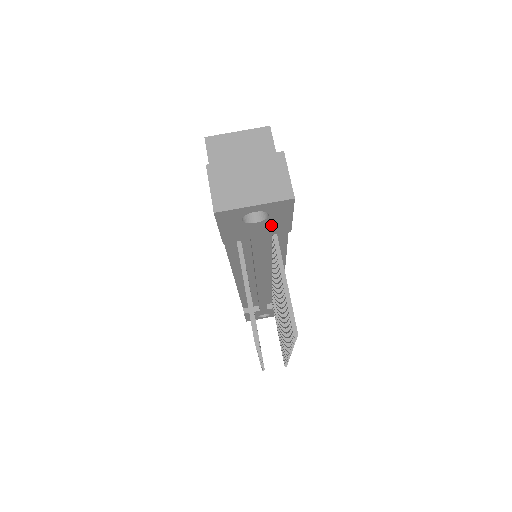
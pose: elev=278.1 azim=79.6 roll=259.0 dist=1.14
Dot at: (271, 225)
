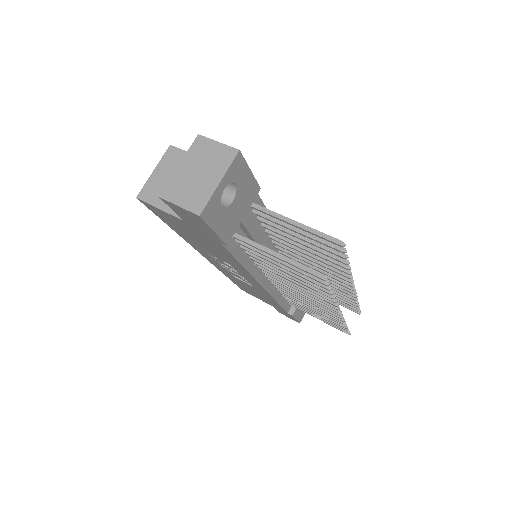
Dot at: (244, 194)
